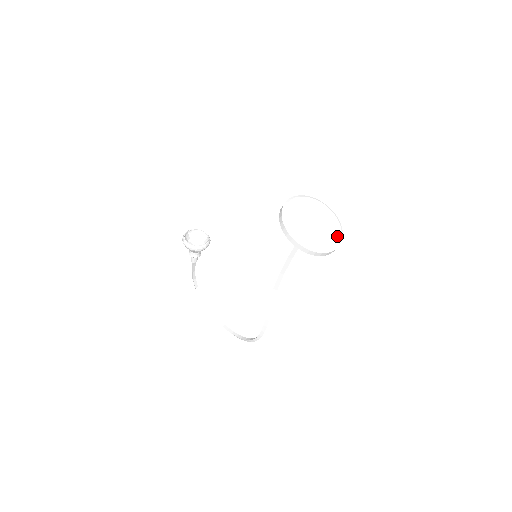
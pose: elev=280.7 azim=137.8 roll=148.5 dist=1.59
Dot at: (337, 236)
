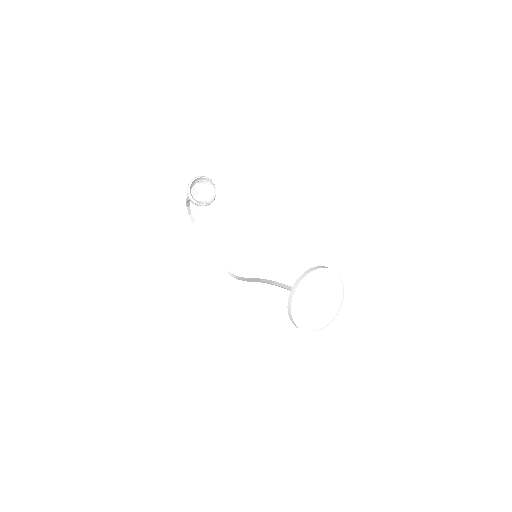
Dot at: (334, 312)
